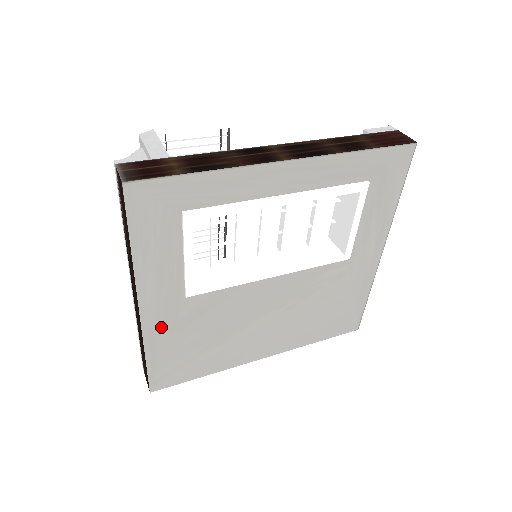
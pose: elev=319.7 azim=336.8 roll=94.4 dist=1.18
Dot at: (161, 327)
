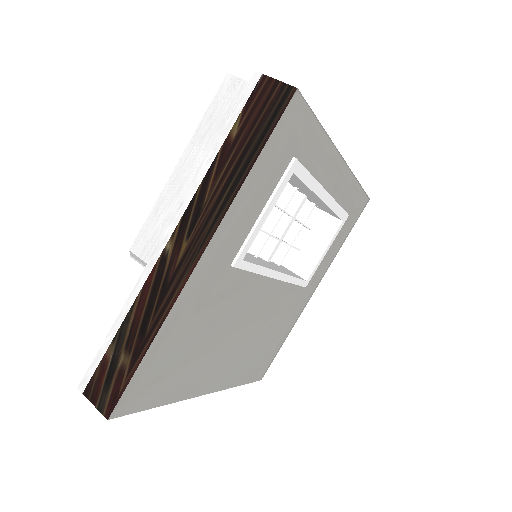
Dot at: (190, 301)
